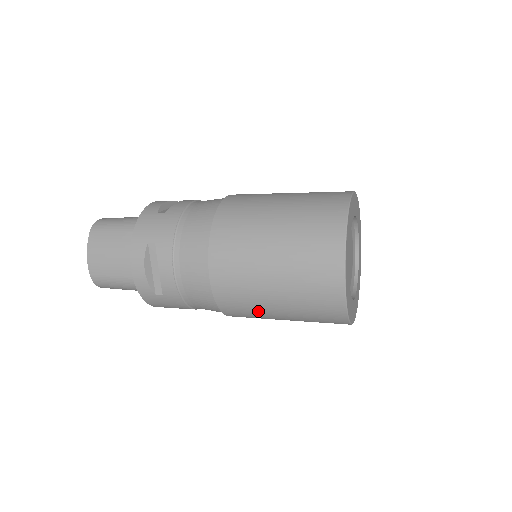
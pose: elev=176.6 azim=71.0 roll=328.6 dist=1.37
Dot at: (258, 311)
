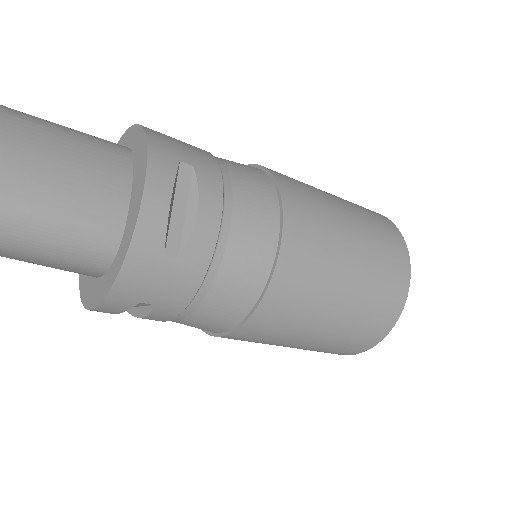
Dot at: (311, 309)
